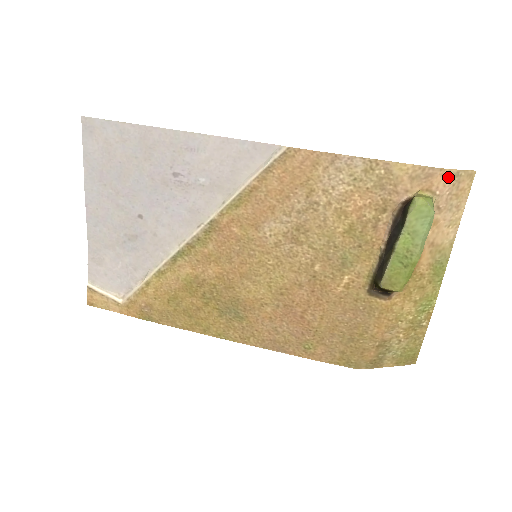
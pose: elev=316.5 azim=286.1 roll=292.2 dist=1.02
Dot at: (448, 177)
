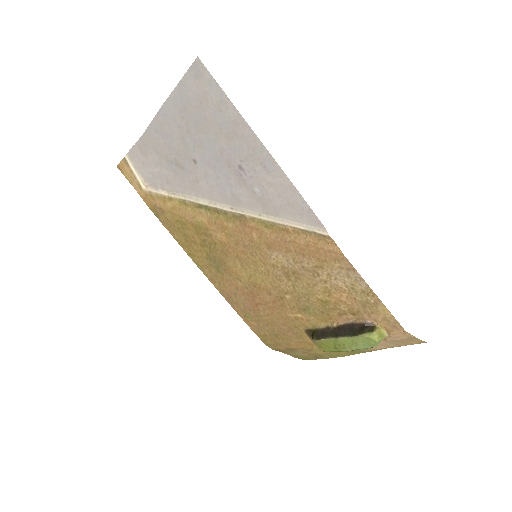
Dot at: (406, 336)
